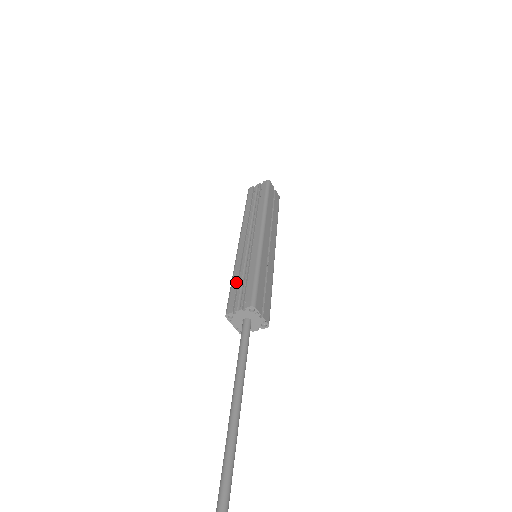
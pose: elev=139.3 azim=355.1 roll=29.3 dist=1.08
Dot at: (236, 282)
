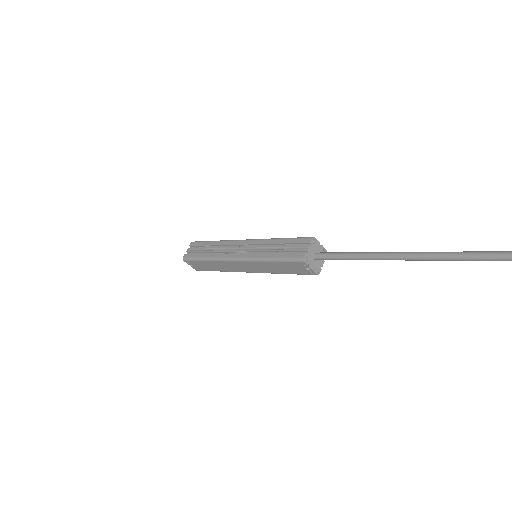
Dot at: (277, 254)
